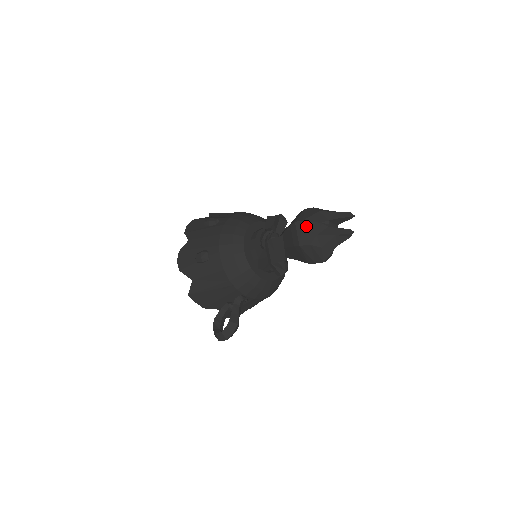
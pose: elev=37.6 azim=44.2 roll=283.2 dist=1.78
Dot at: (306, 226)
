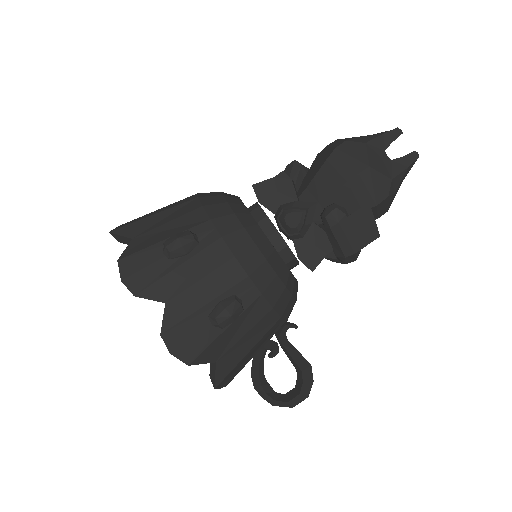
Dot at: (376, 173)
